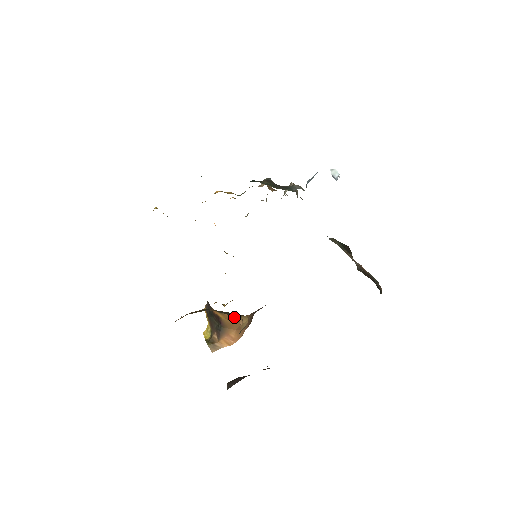
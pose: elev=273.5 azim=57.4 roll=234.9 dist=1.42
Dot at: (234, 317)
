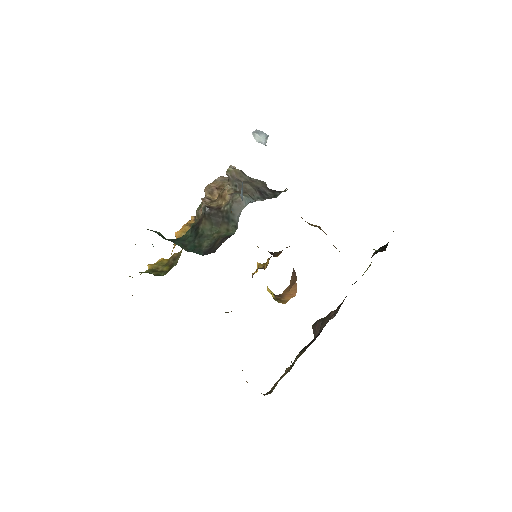
Dot at: occluded
